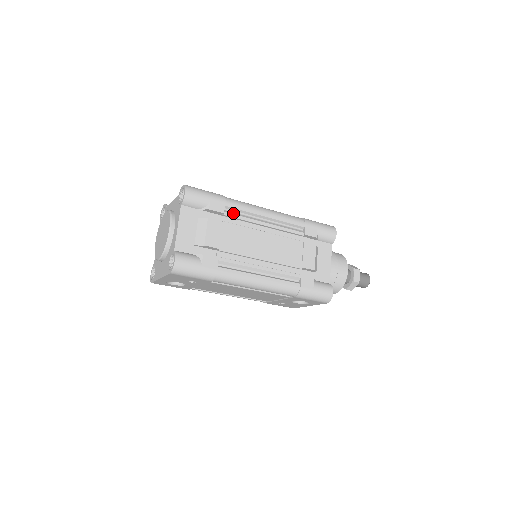
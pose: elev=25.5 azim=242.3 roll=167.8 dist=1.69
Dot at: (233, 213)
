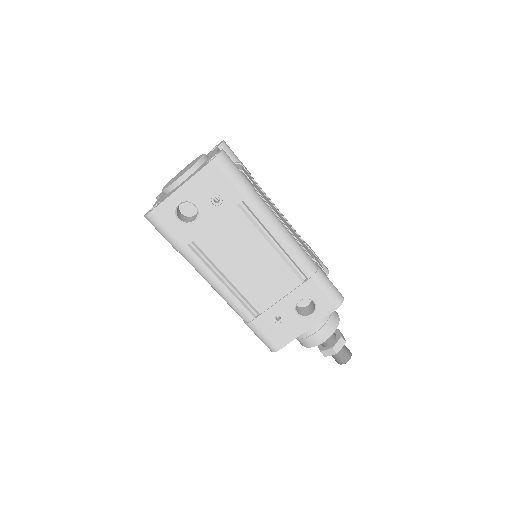
Dot at: (256, 184)
